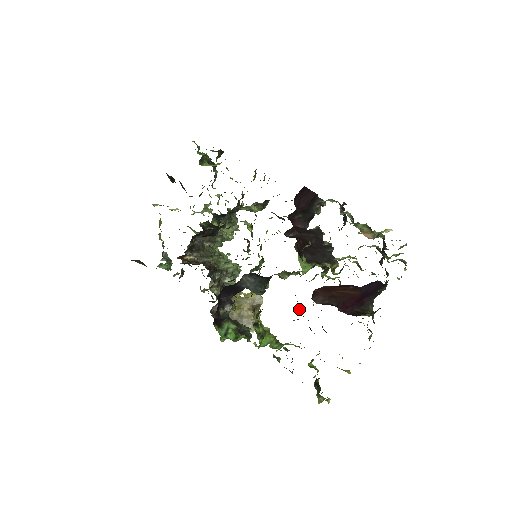
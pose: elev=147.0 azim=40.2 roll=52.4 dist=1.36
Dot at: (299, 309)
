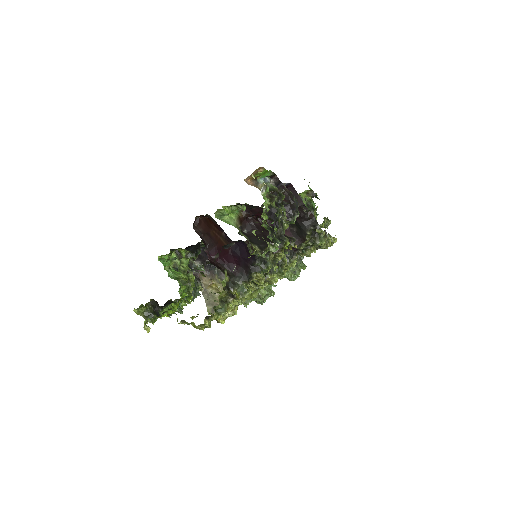
Dot at: occluded
